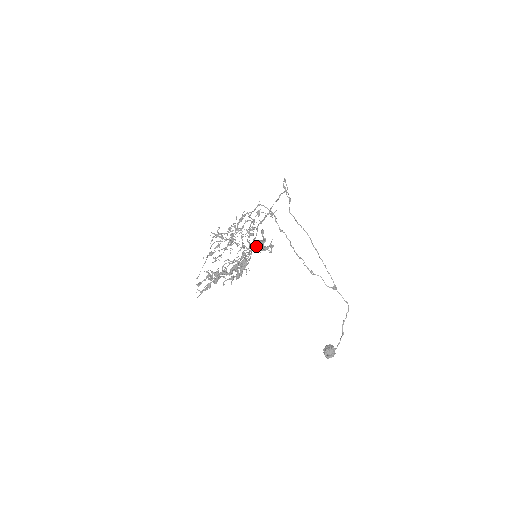
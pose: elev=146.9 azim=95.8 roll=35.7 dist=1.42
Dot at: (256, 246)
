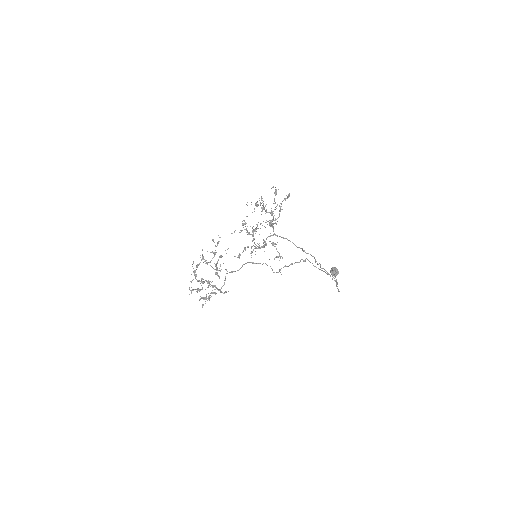
Dot at: (199, 299)
